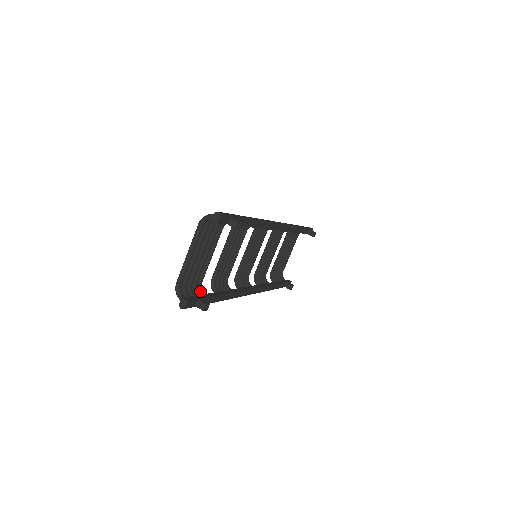
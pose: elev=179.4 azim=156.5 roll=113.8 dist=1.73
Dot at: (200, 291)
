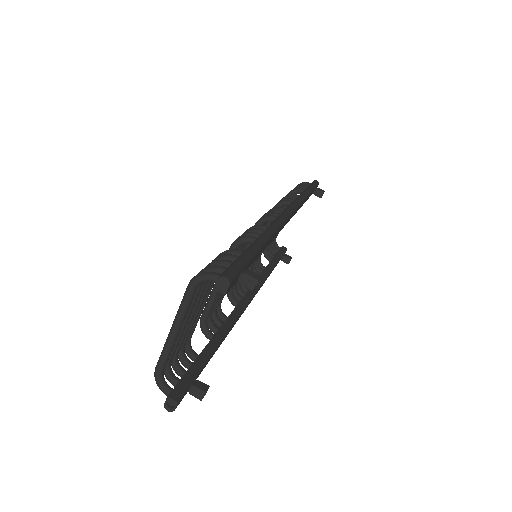
Dot at: (189, 353)
